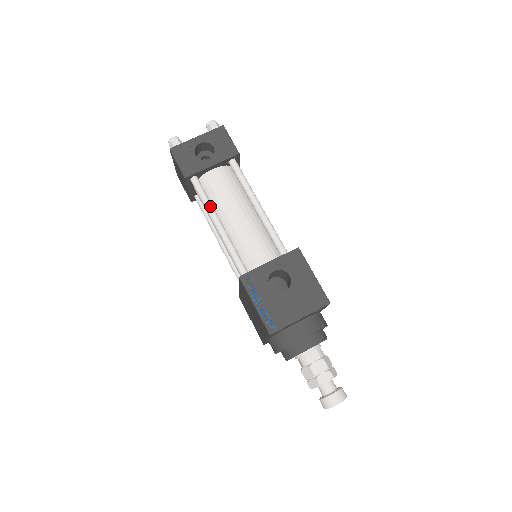
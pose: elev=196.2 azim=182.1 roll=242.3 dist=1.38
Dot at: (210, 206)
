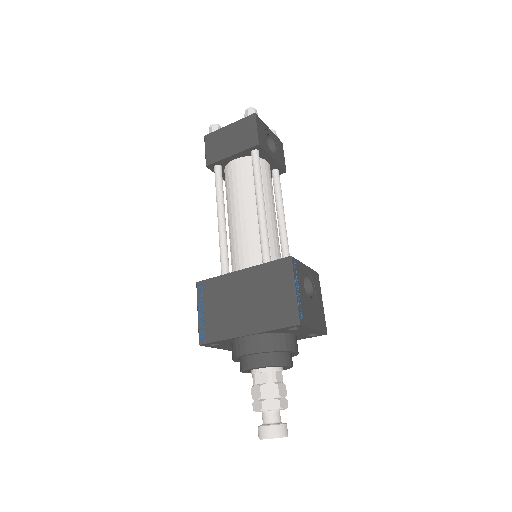
Dot at: (262, 184)
